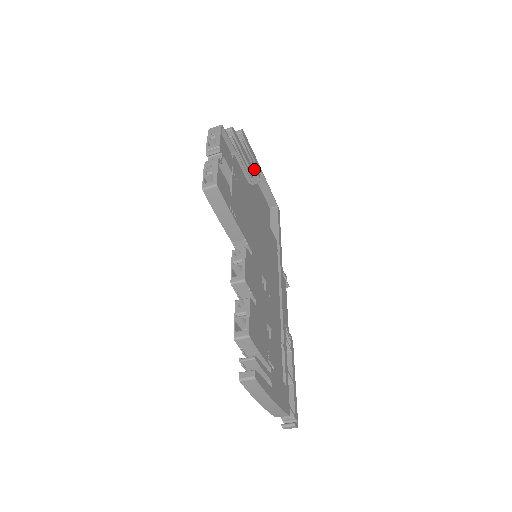
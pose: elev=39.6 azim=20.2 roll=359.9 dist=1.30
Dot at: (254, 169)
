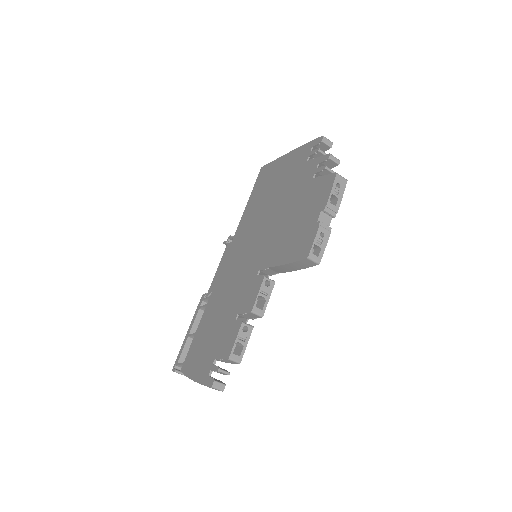
Dot at: occluded
